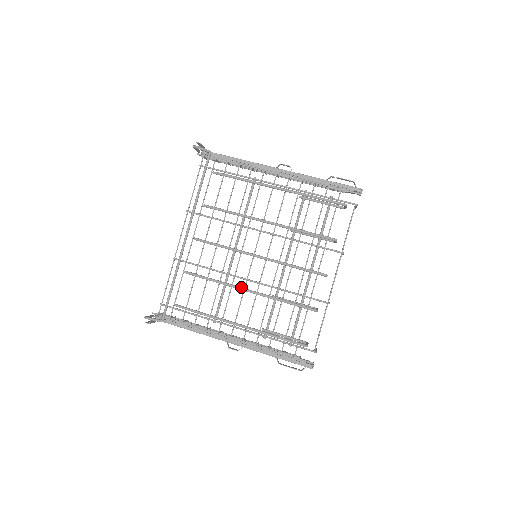
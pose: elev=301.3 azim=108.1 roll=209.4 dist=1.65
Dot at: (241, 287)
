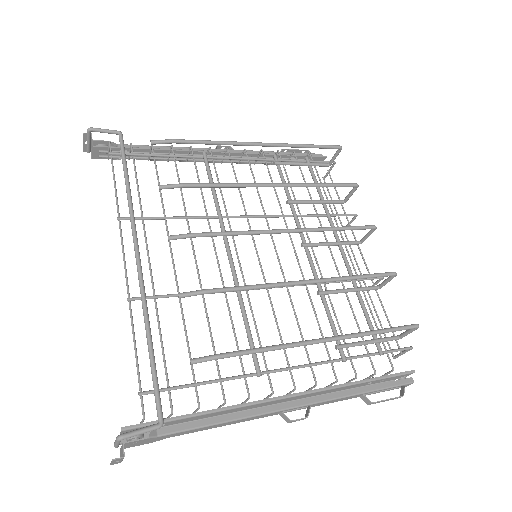
Dot at: occluded
